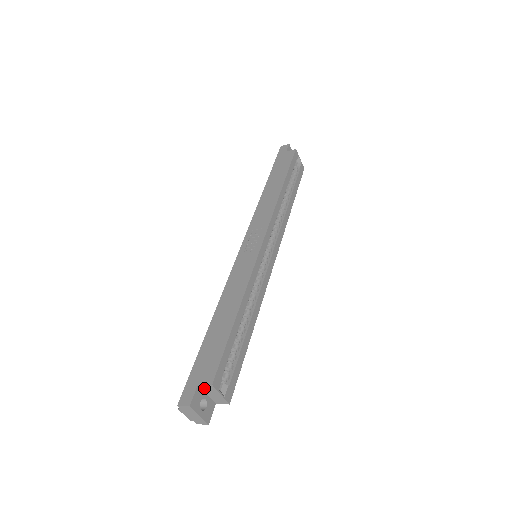
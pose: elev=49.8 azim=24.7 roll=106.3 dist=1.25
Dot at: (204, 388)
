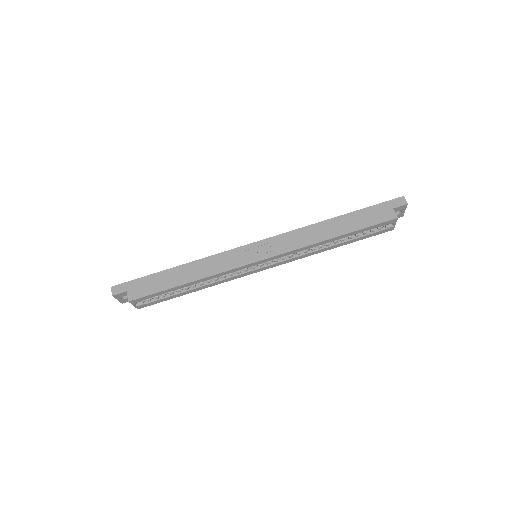
Dot at: (129, 295)
